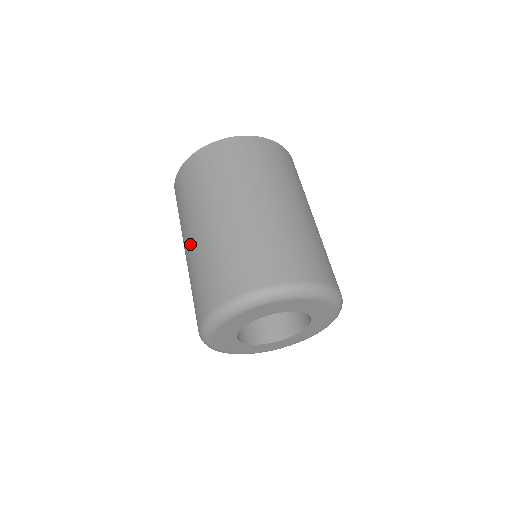
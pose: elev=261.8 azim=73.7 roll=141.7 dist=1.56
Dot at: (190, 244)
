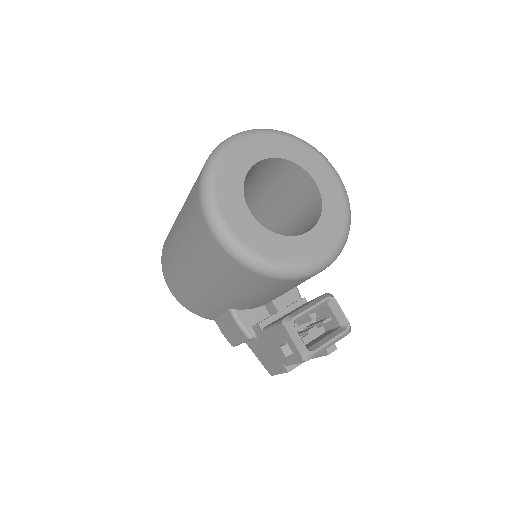
Dot at: (179, 218)
